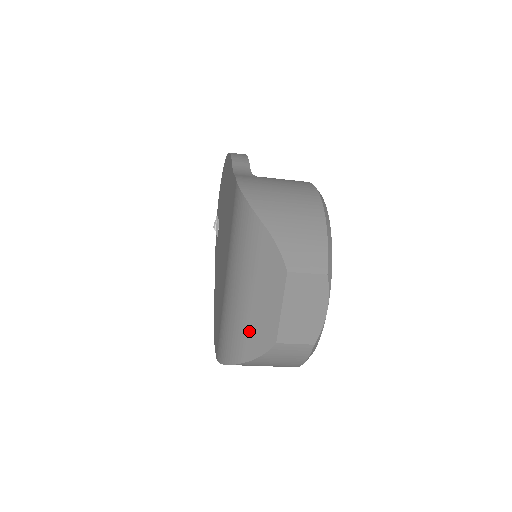
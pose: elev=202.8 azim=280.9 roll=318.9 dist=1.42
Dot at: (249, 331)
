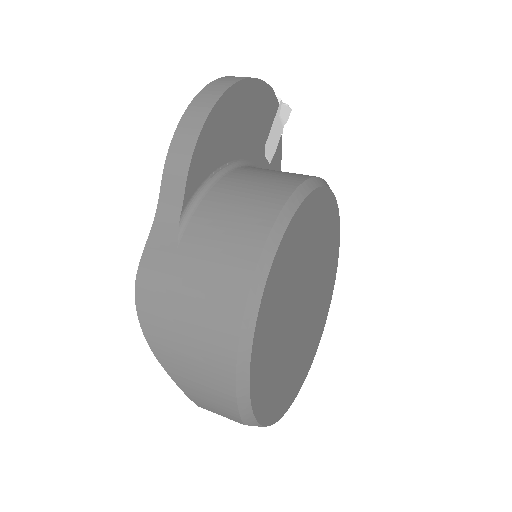
Dot at: occluded
